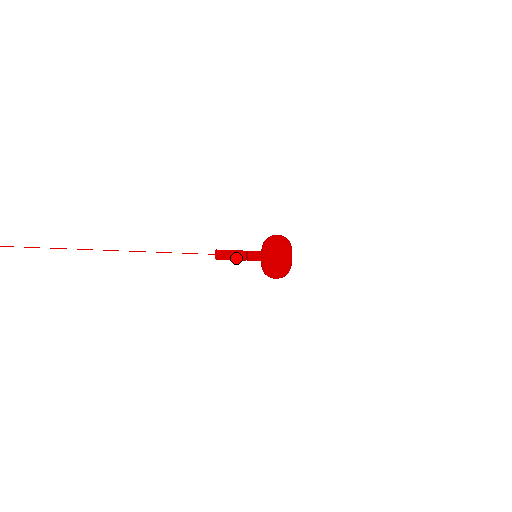
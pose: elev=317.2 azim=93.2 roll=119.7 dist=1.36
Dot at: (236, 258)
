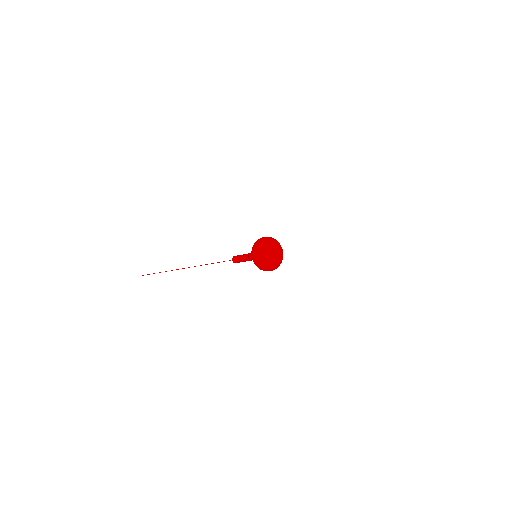
Dot at: (243, 256)
